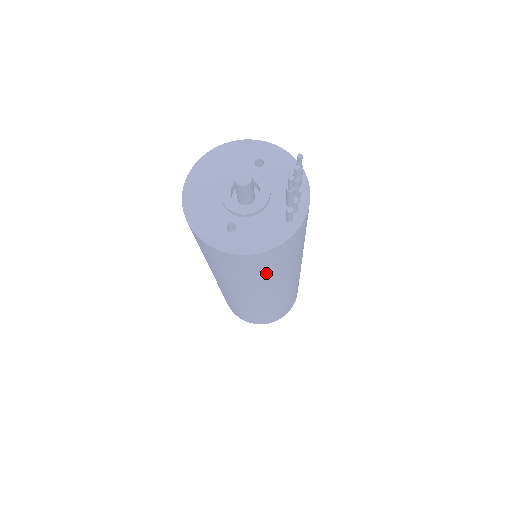
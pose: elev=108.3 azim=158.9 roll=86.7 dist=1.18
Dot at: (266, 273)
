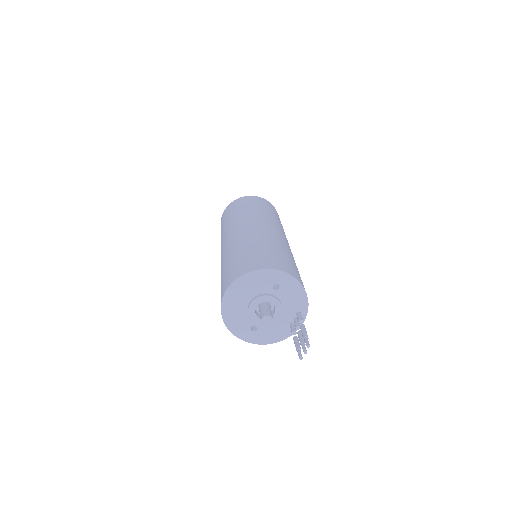
Dot at: occluded
